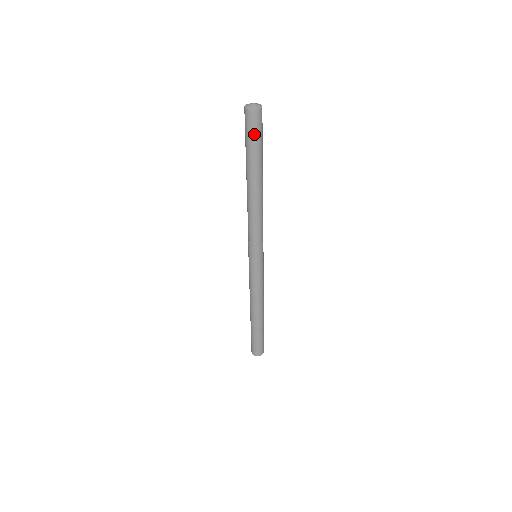
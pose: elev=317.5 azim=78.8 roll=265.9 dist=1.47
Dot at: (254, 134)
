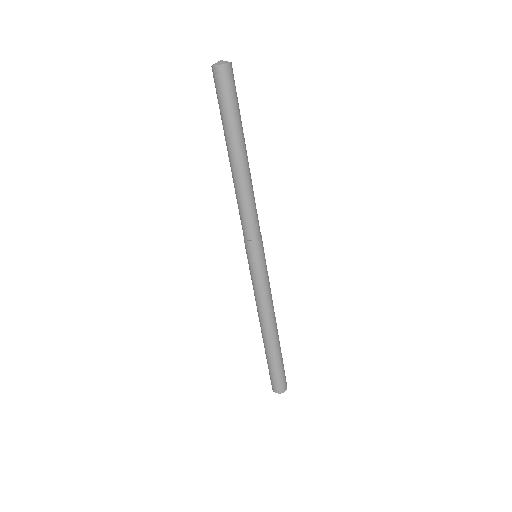
Dot at: (222, 96)
